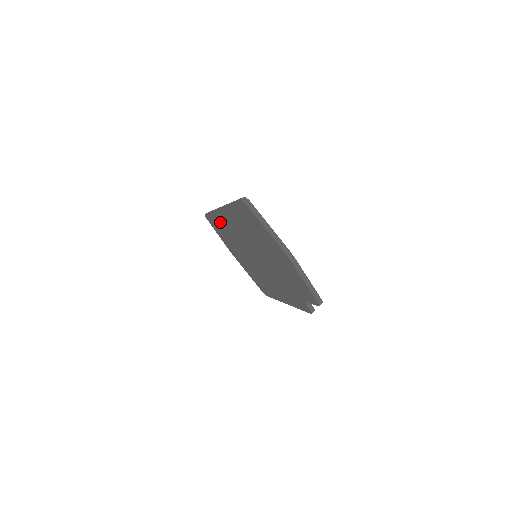
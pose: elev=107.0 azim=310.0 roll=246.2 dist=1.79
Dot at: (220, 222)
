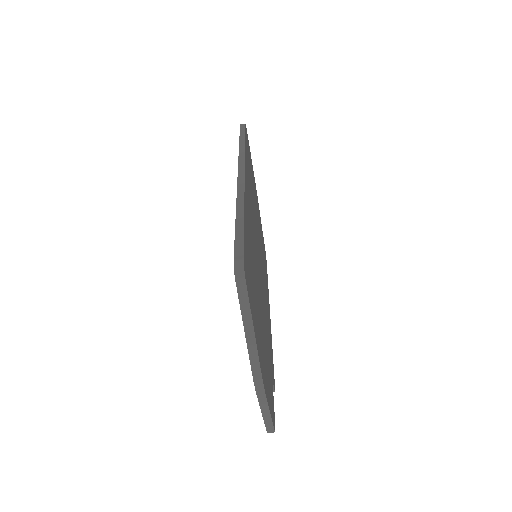
Dot at: occluded
